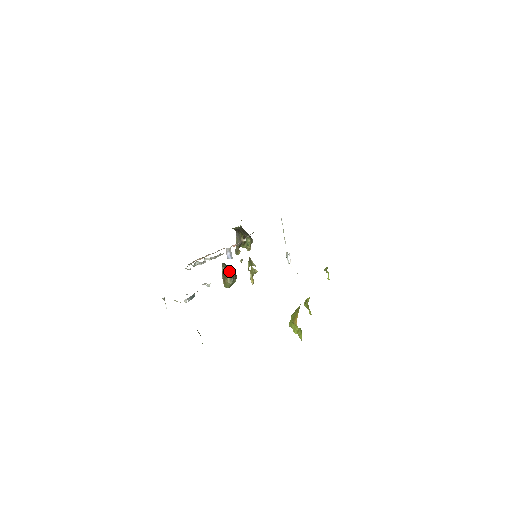
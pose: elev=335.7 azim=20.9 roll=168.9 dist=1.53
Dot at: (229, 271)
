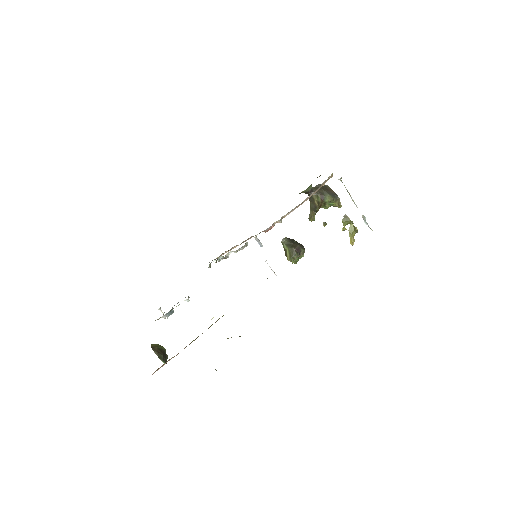
Dot at: (289, 247)
